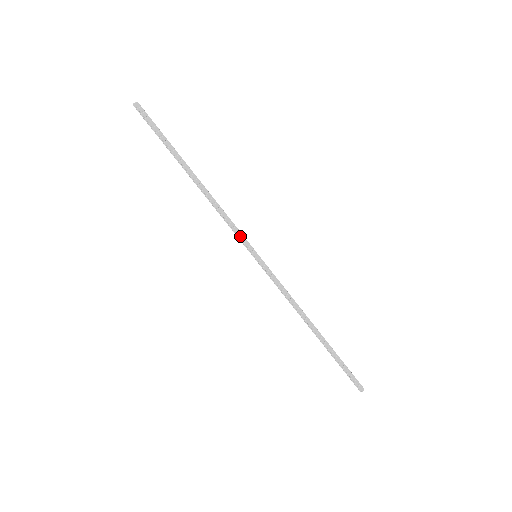
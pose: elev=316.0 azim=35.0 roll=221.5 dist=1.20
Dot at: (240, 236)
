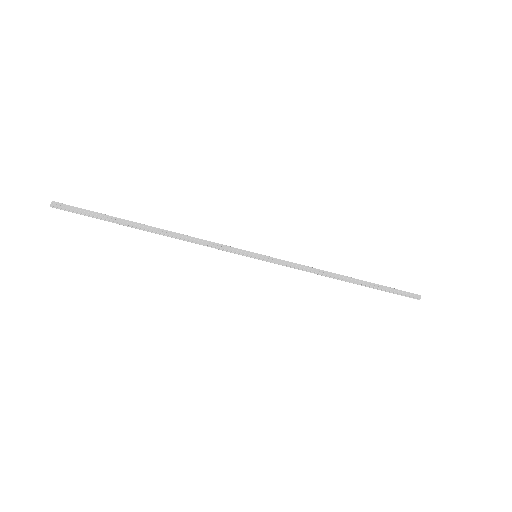
Dot at: (230, 250)
